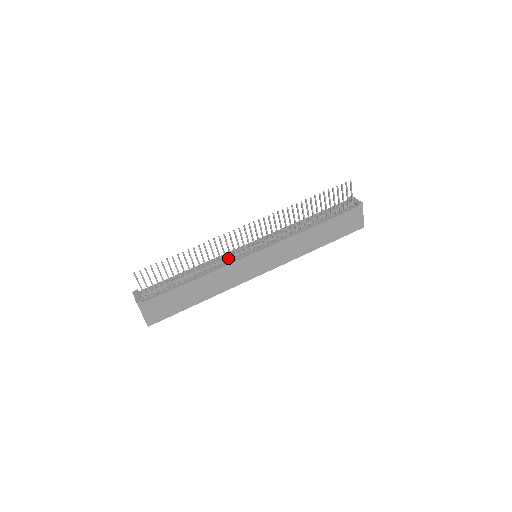
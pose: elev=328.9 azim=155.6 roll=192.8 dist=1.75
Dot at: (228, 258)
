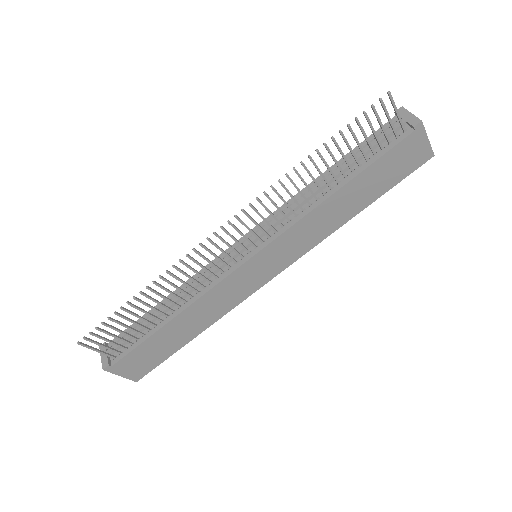
Dot at: (211, 275)
